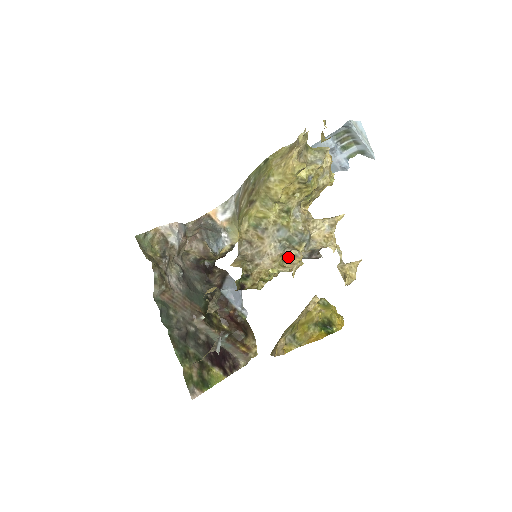
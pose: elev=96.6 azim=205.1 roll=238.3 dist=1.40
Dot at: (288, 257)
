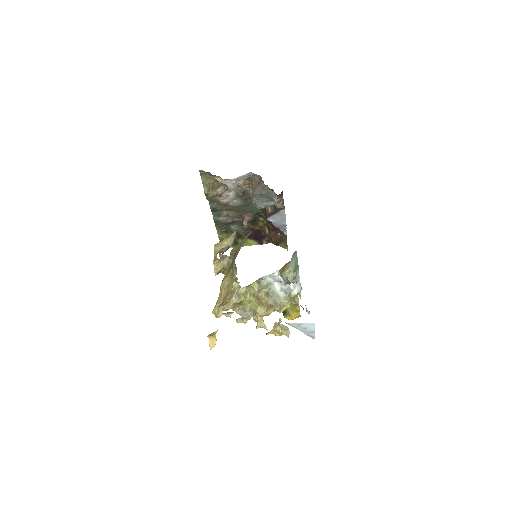
Dot at: occluded
